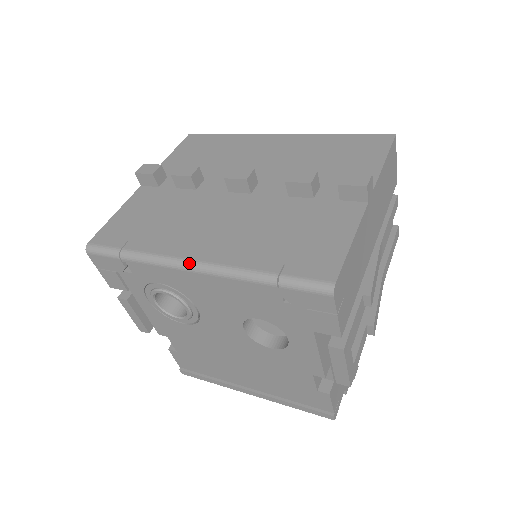
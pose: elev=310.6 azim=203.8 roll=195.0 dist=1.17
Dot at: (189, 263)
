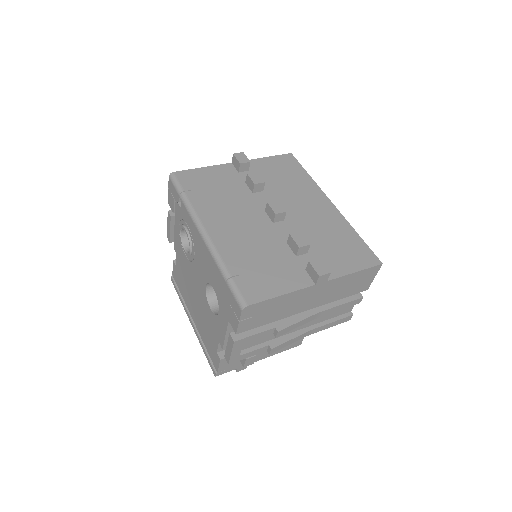
Dot at: (203, 231)
